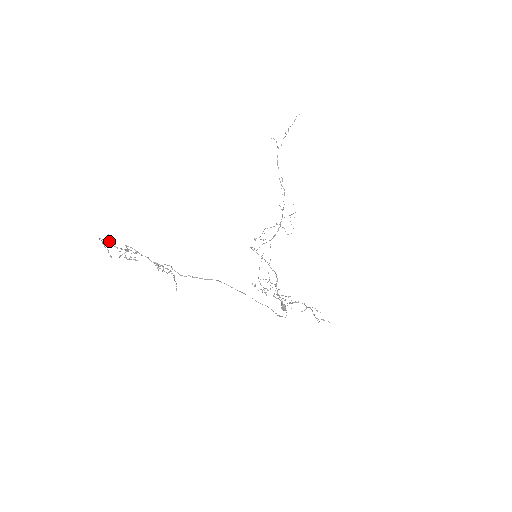
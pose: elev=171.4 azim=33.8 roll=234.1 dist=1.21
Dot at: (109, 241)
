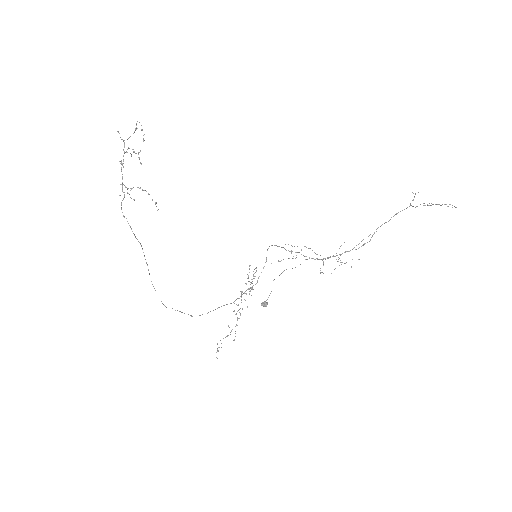
Dot at: (134, 132)
